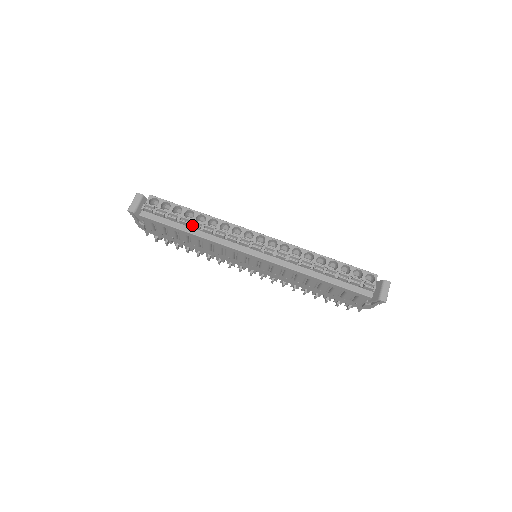
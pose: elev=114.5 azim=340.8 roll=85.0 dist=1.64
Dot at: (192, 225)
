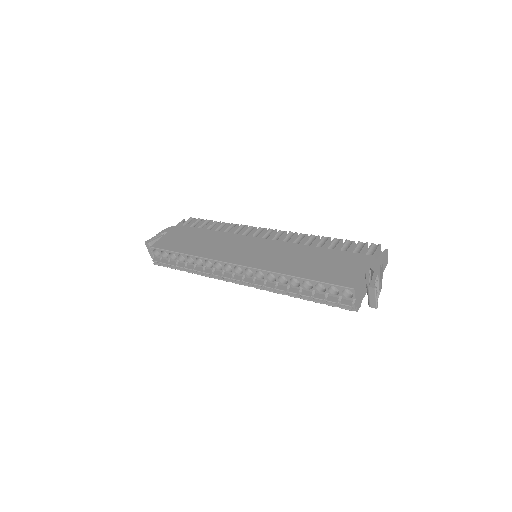
Dot at: occluded
